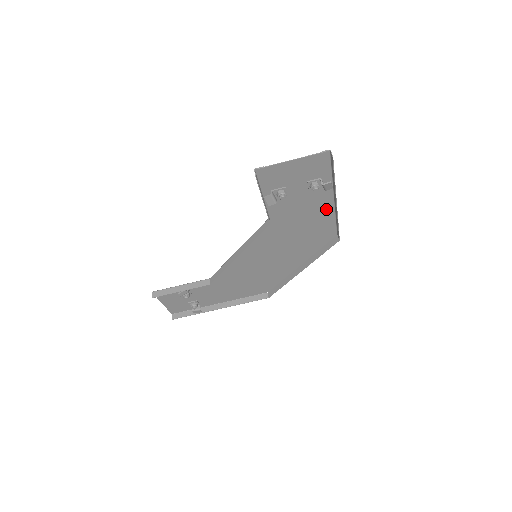
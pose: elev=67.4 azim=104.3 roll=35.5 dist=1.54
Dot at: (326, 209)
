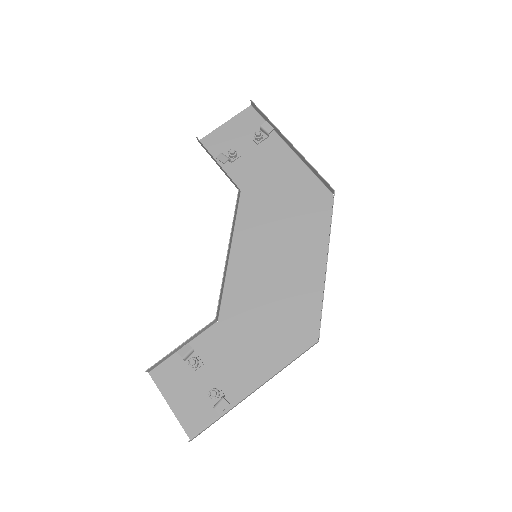
Dot at: (292, 163)
